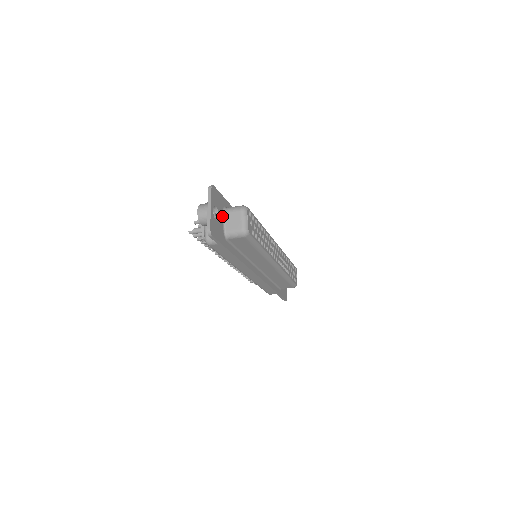
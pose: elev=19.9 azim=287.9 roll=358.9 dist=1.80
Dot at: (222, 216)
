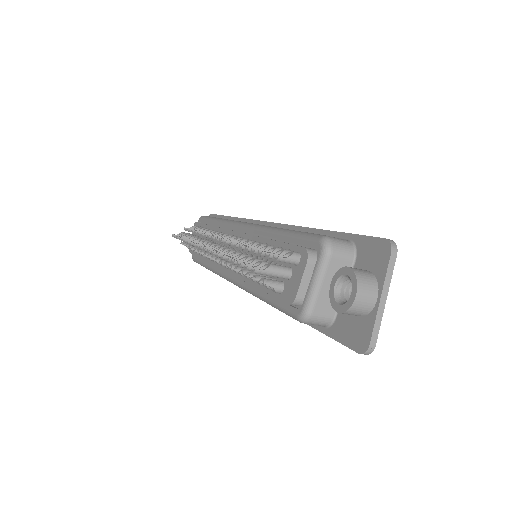
Dot at: occluded
